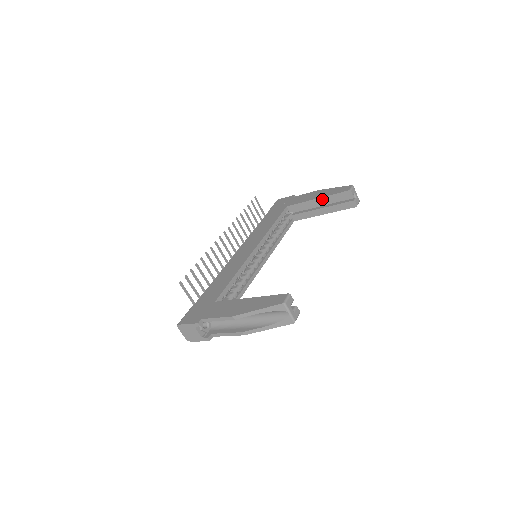
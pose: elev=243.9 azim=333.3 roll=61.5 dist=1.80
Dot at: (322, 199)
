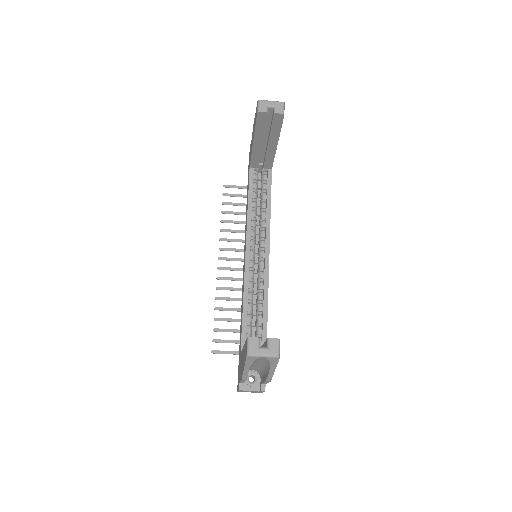
Dot at: (256, 139)
